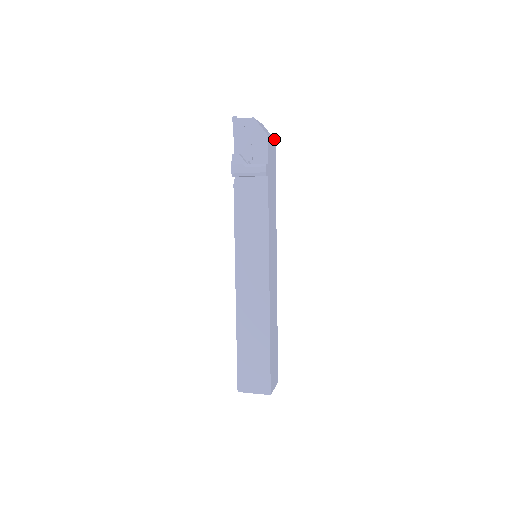
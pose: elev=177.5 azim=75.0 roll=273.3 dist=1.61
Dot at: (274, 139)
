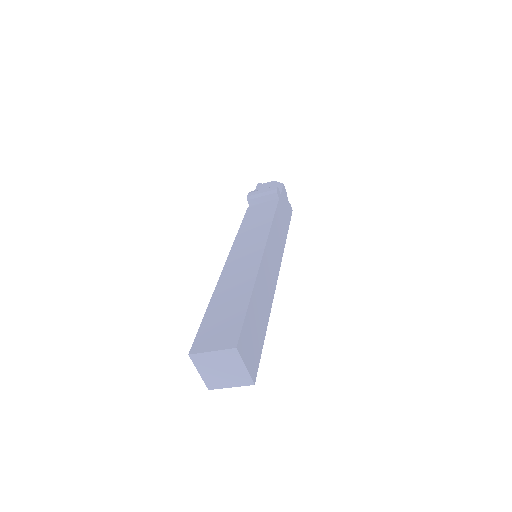
Dot at: (291, 208)
